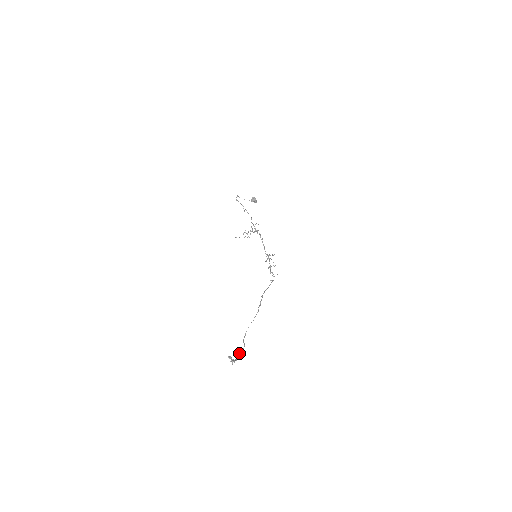
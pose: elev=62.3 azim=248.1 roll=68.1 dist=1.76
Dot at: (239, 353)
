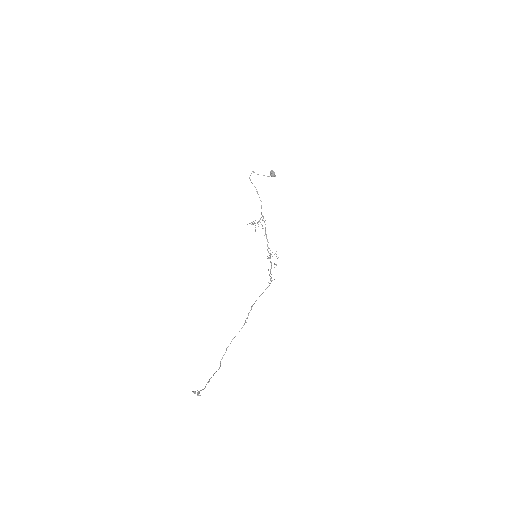
Dot at: occluded
